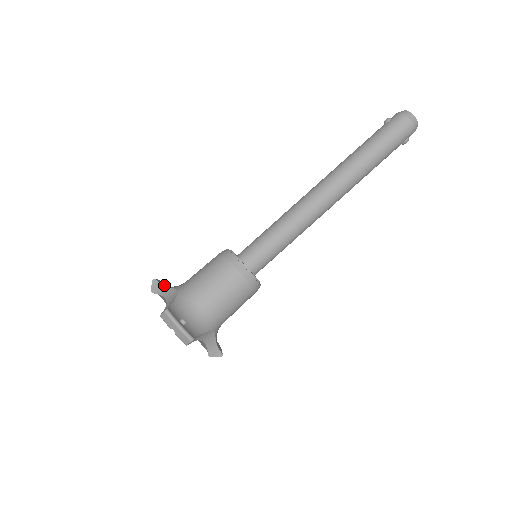
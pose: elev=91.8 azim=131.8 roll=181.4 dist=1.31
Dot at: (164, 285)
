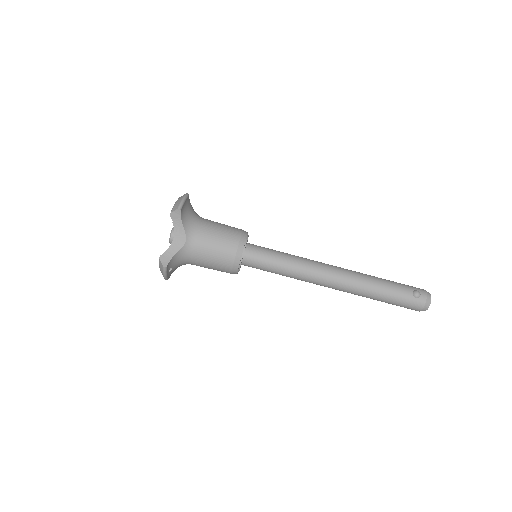
Dot at: (182, 221)
